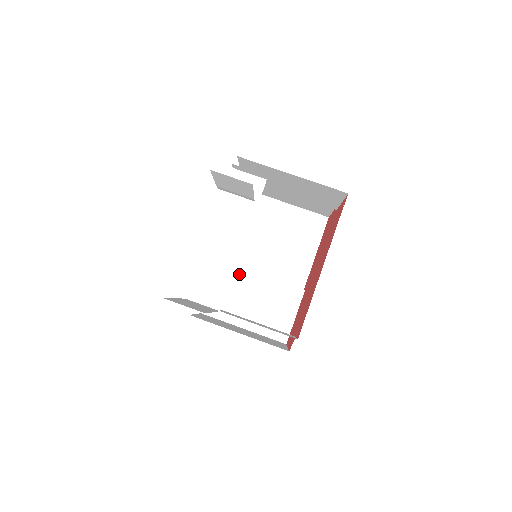
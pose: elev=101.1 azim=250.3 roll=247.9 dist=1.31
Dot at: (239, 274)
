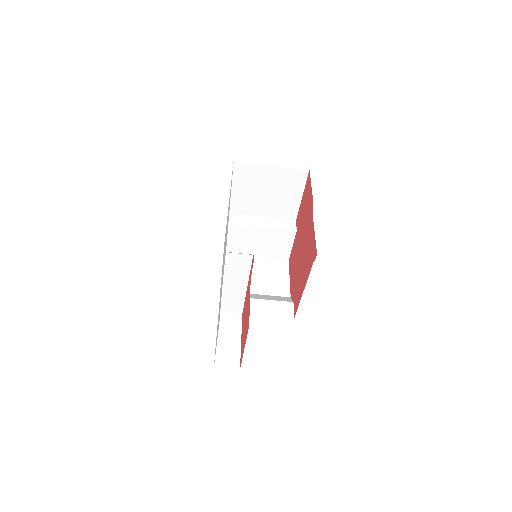
Dot at: (244, 229)
